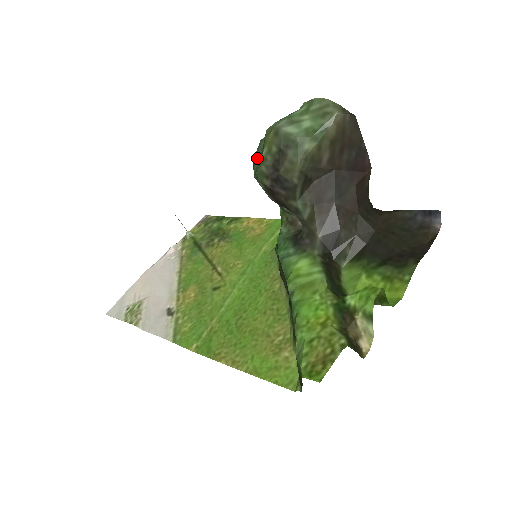
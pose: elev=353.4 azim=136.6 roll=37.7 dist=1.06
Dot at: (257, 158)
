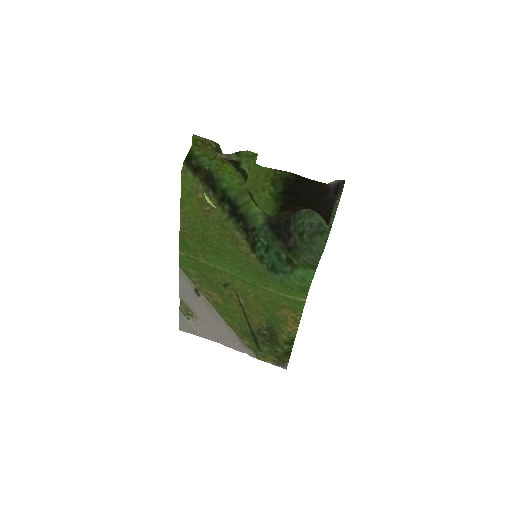
Dot at: (305, 229)
